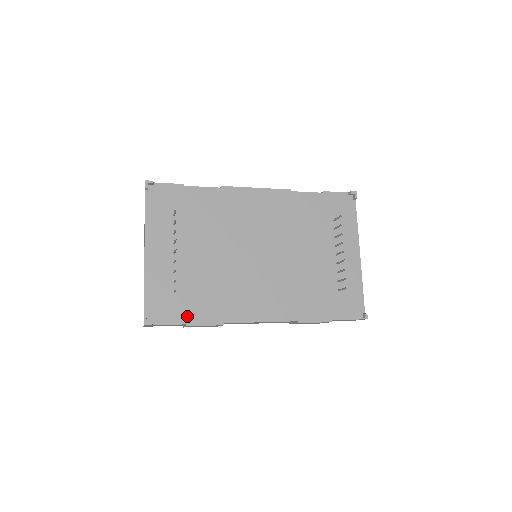
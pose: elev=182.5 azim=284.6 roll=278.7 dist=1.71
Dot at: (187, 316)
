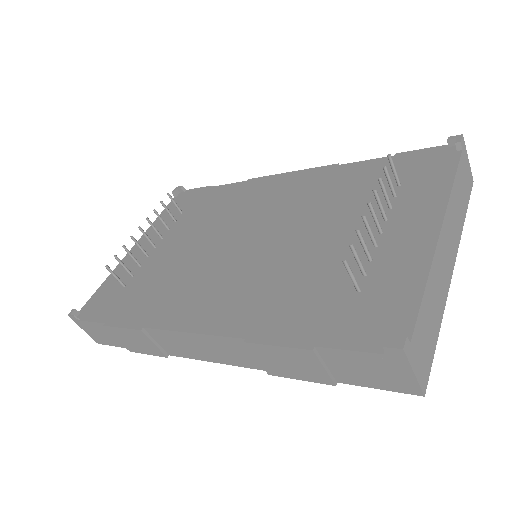
Dot at: (114, 314)
